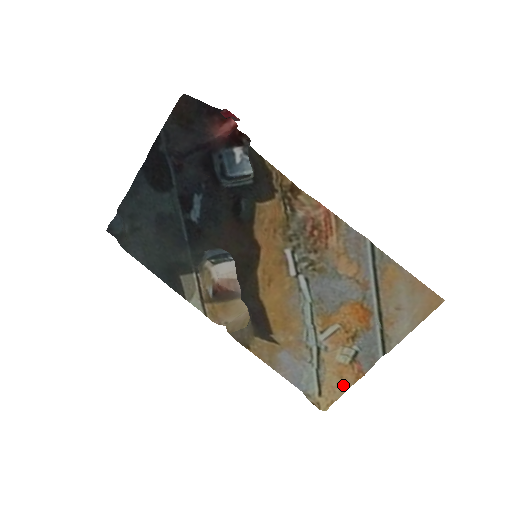
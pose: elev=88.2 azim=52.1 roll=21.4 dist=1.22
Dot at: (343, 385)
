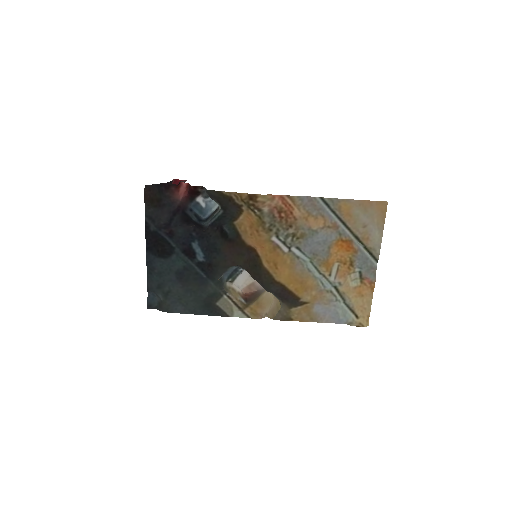
Dot at: (367, 300)
